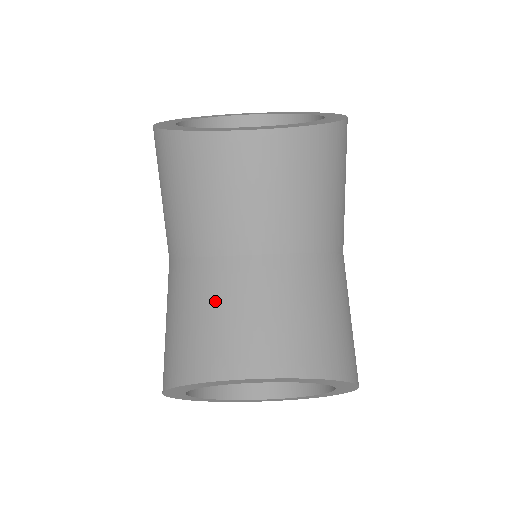
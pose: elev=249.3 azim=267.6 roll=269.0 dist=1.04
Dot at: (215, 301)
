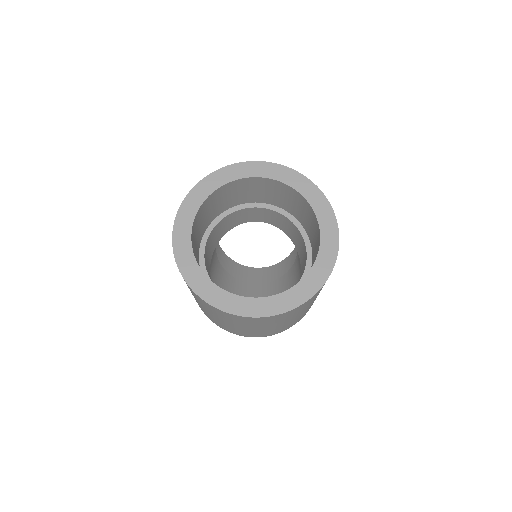
Dot at: occluded
